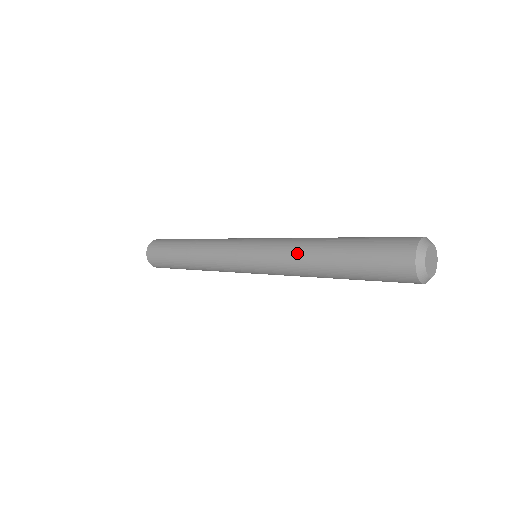
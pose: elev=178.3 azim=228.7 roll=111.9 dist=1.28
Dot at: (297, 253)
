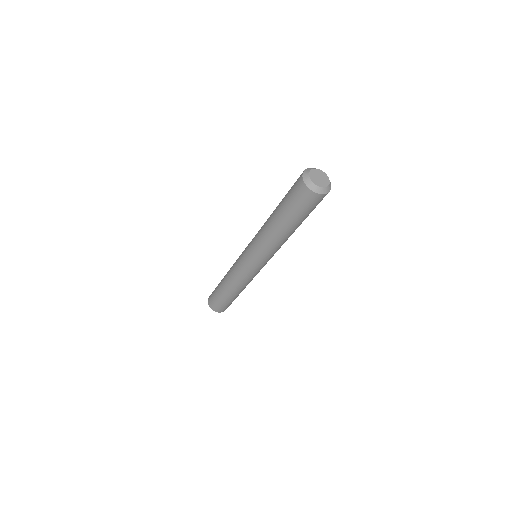
Dot at: (265, 236)
